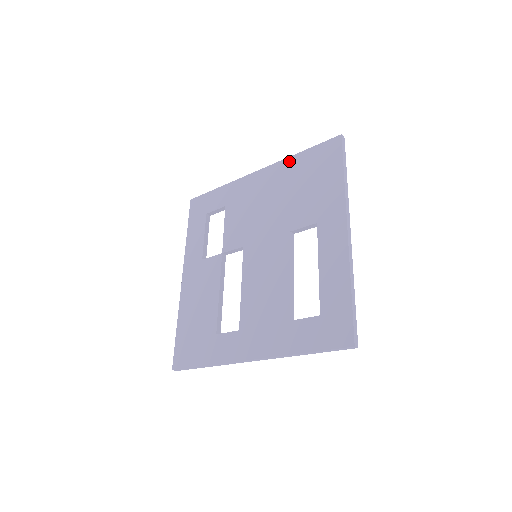
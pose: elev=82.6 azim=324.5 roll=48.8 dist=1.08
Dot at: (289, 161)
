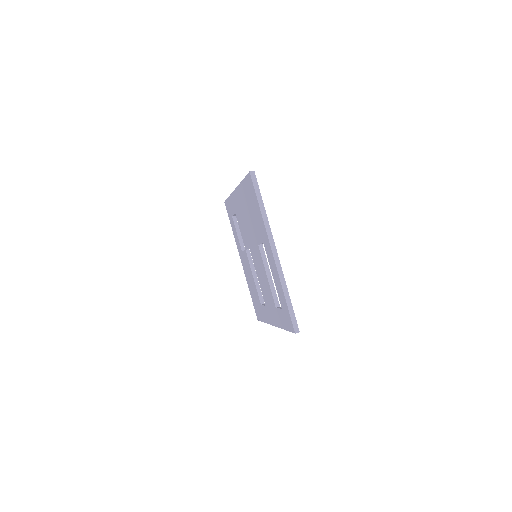
Dot at: (241, 187)
